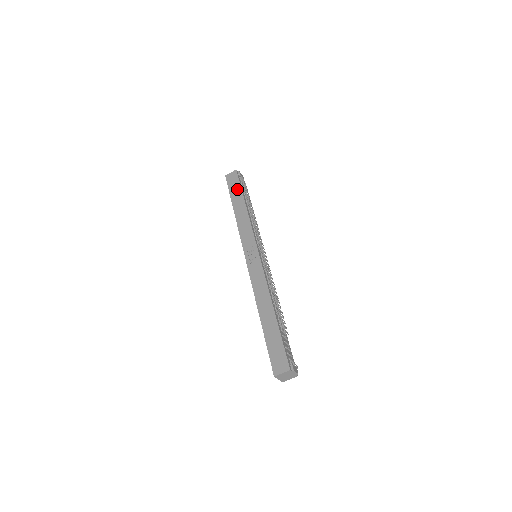
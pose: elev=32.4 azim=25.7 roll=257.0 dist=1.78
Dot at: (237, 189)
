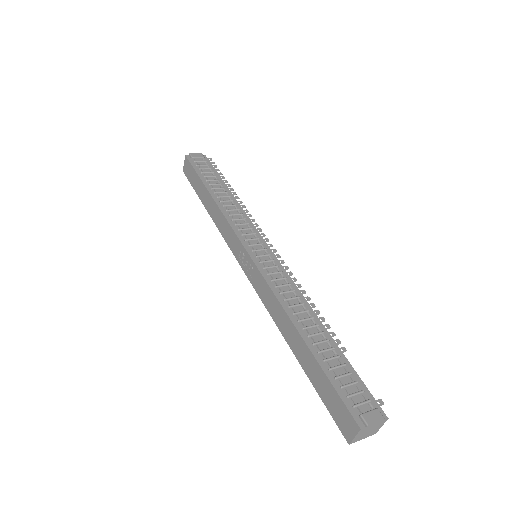
Dot at: (196, 181)
